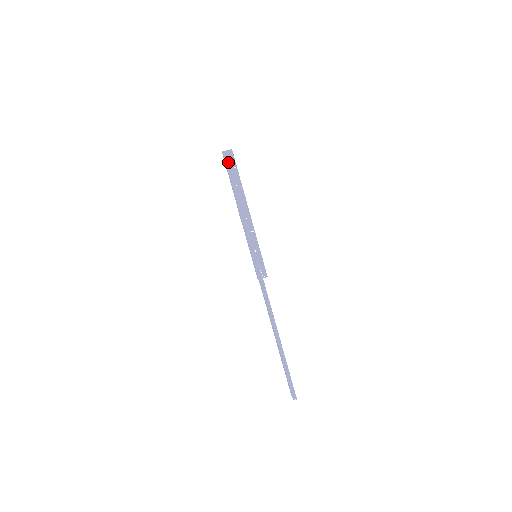
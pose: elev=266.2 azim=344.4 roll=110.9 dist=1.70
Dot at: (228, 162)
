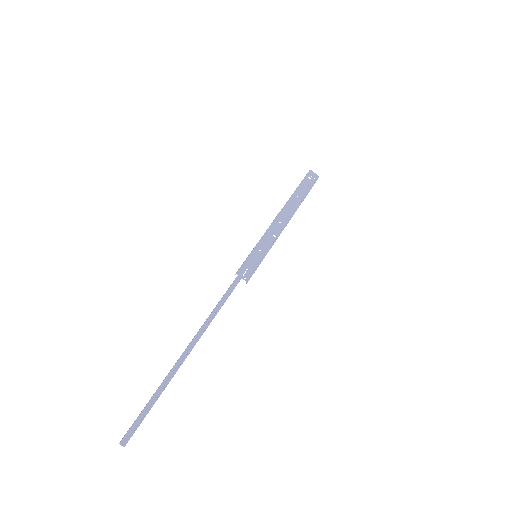
Dot at: (307, 178)
